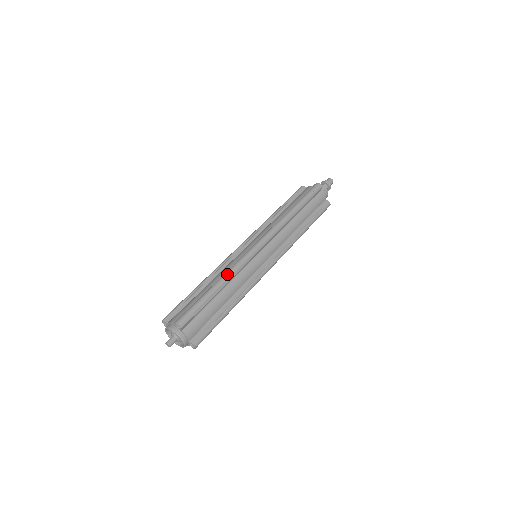
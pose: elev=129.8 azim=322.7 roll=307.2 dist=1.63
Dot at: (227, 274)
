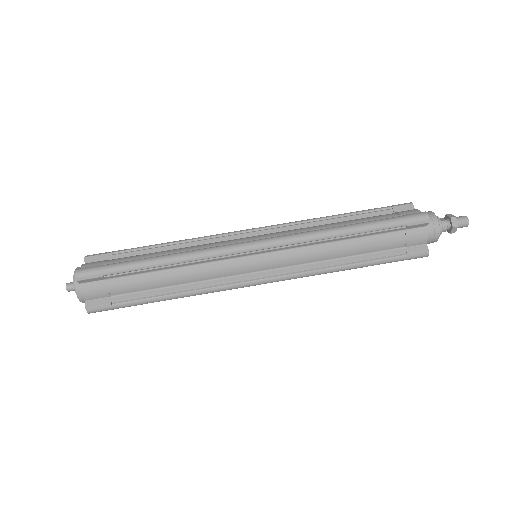
Dot at: (181, 255)
